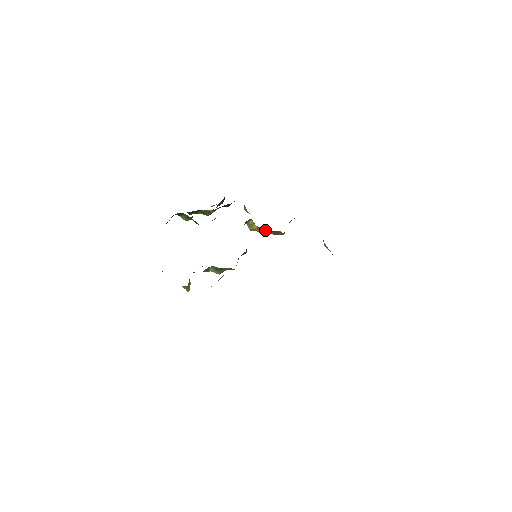
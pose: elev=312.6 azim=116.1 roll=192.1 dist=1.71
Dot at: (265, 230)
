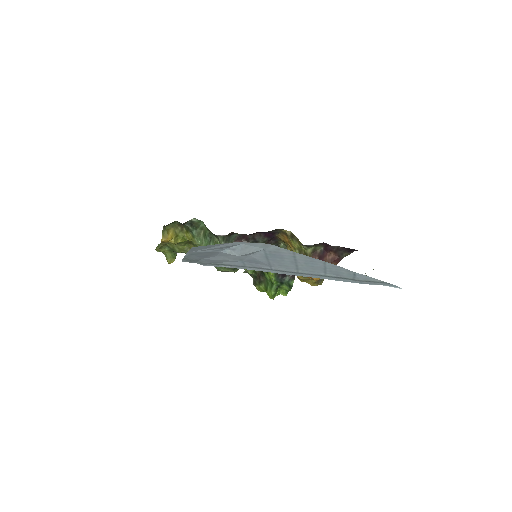
Dot at: (291, 246)
